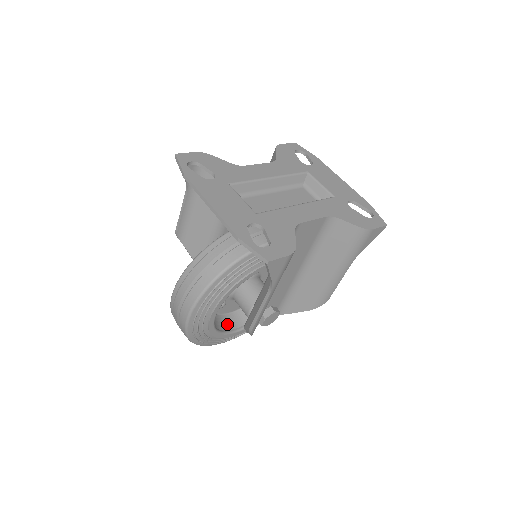
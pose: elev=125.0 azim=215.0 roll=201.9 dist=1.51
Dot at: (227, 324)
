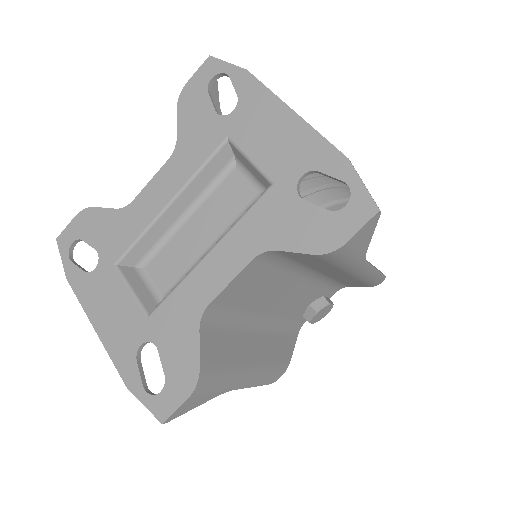
Dot at: occluded
